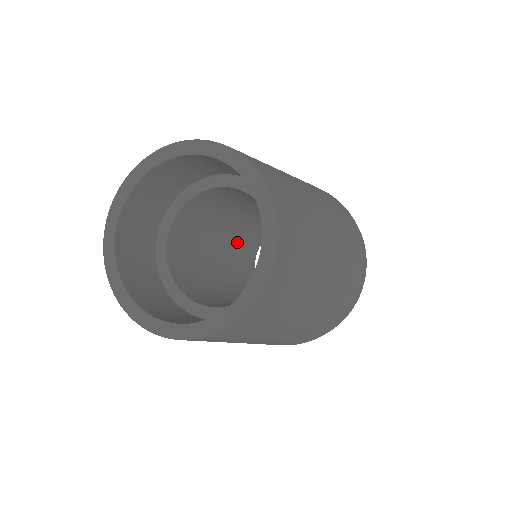
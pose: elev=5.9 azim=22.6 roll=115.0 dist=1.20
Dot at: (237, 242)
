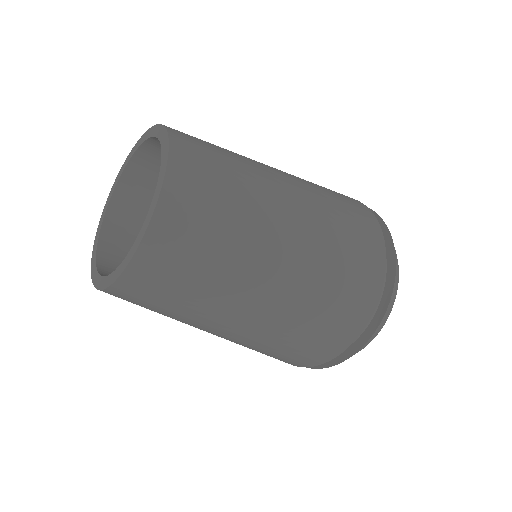
Dot at: occluded
